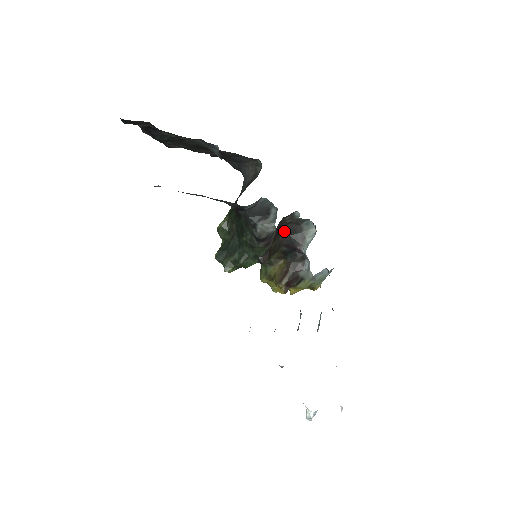
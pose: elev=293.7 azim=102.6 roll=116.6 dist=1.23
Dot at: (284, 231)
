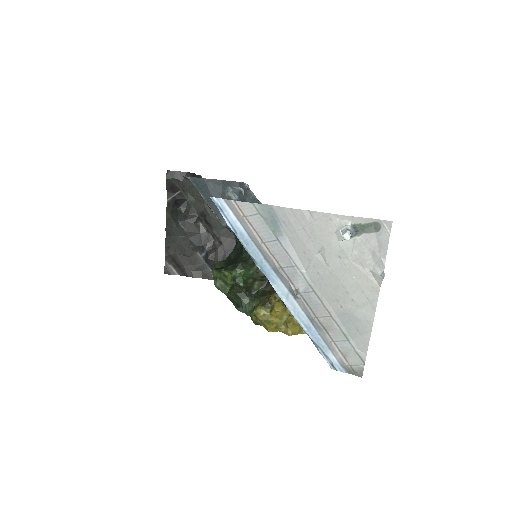
Dot at: occluded
